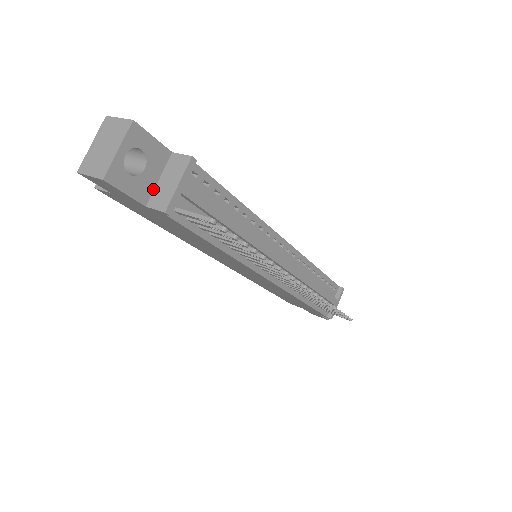
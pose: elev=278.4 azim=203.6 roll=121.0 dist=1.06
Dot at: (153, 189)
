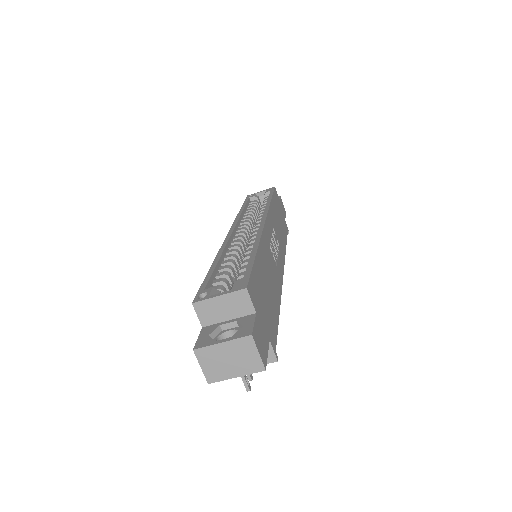
Dot at: occluded
